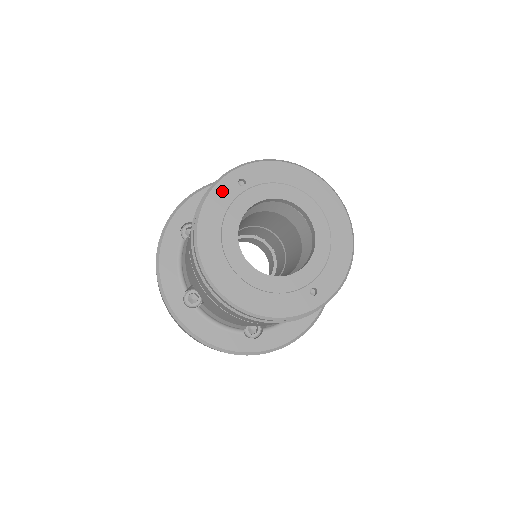
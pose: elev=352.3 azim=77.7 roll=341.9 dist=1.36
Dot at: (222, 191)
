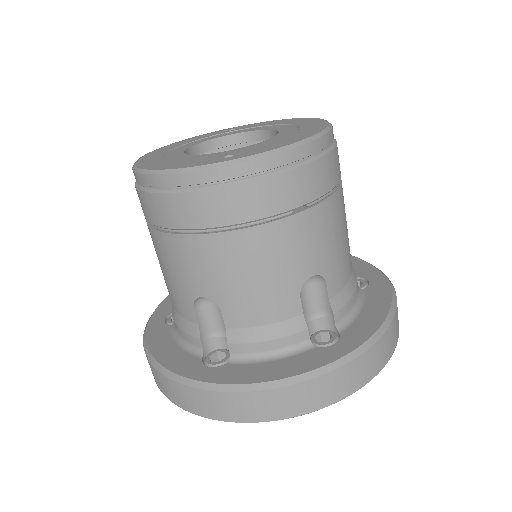
Dot at: (210, 134)
